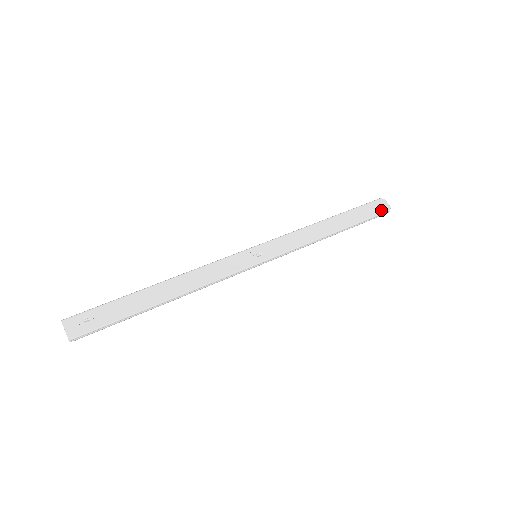
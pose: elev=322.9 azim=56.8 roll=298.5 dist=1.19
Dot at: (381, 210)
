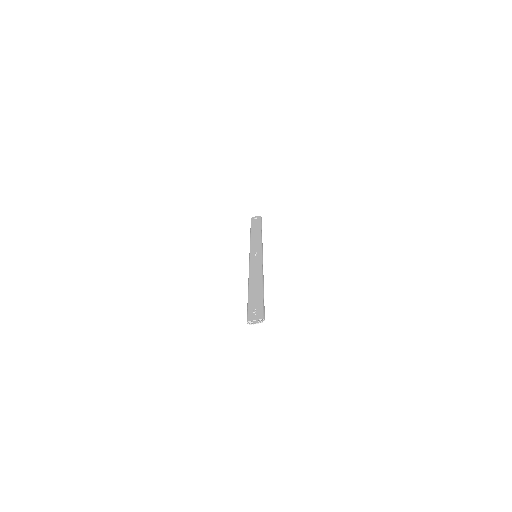
Dot at: (258, 218)
